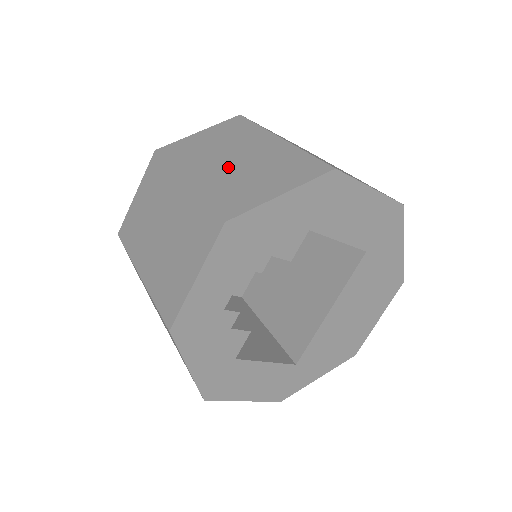
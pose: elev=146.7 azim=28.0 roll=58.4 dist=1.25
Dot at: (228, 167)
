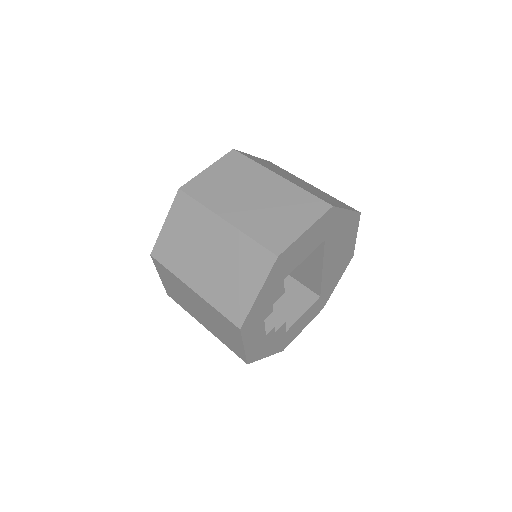
Dot at: (210, 269)
